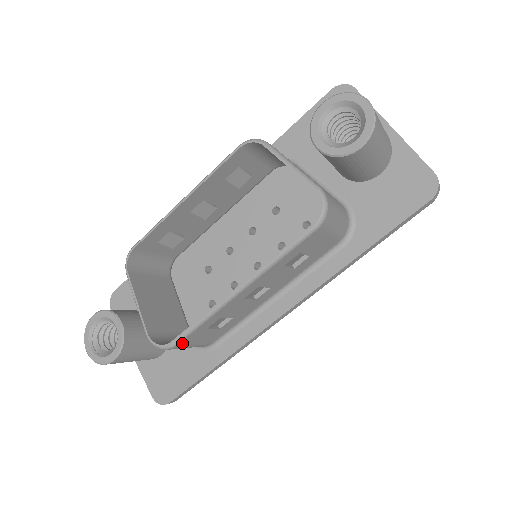
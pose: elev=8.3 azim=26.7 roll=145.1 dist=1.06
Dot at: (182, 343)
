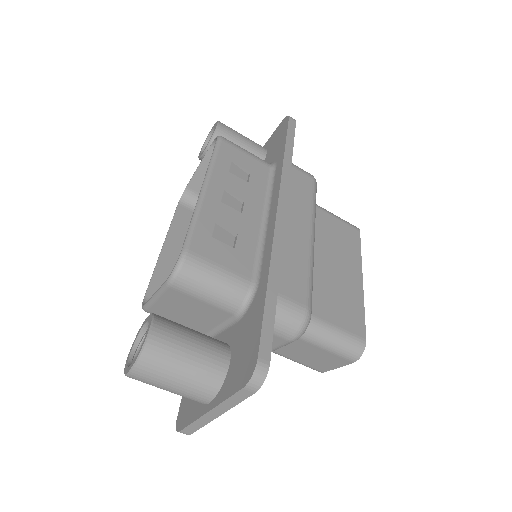
Dot at: (194, 250)
